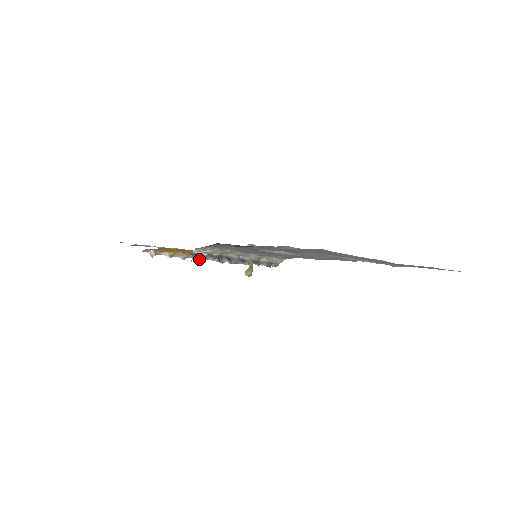
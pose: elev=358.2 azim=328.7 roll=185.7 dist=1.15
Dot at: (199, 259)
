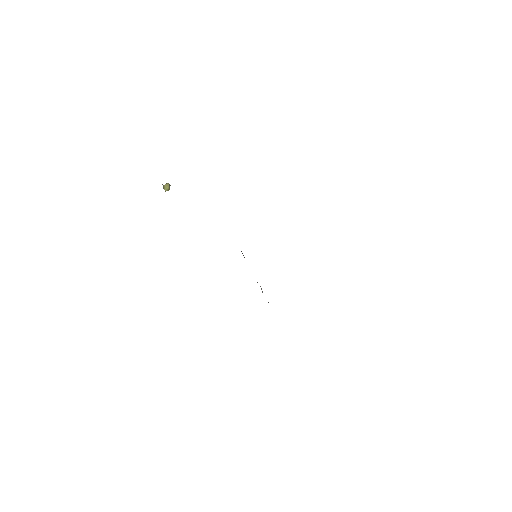
Dot at: occluded
